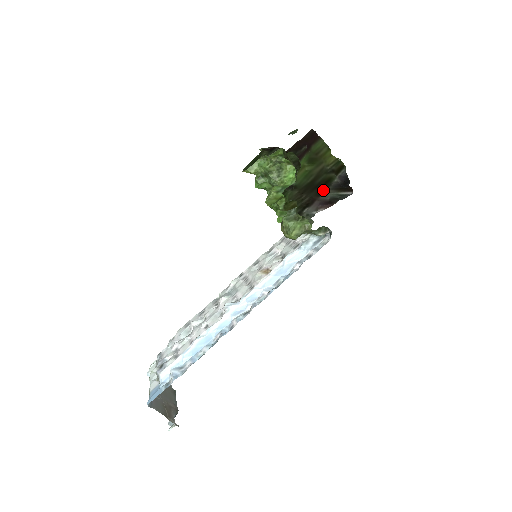
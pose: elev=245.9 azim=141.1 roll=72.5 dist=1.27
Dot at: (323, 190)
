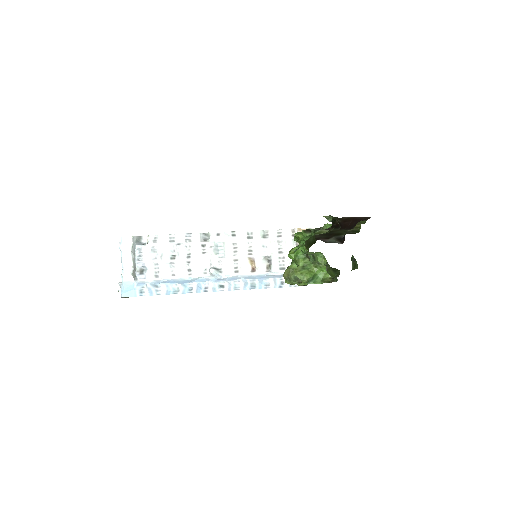
Dot at: (331, 237)
